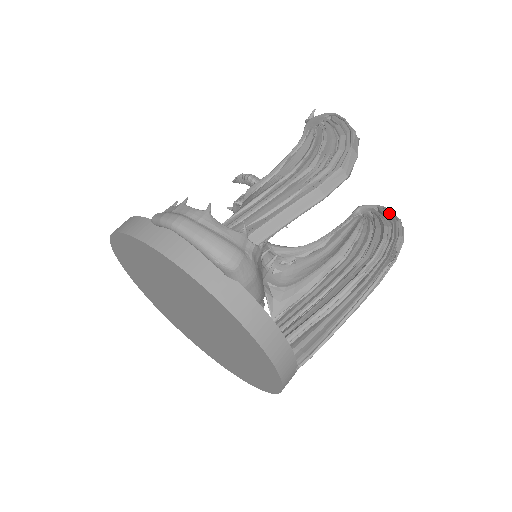
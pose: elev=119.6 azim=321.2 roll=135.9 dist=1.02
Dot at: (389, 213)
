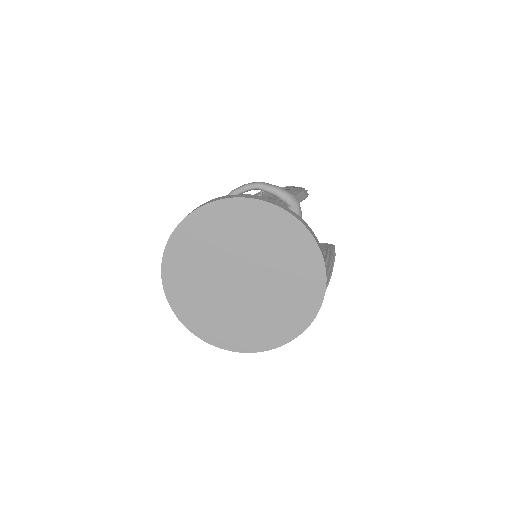
Dot at: occluded
